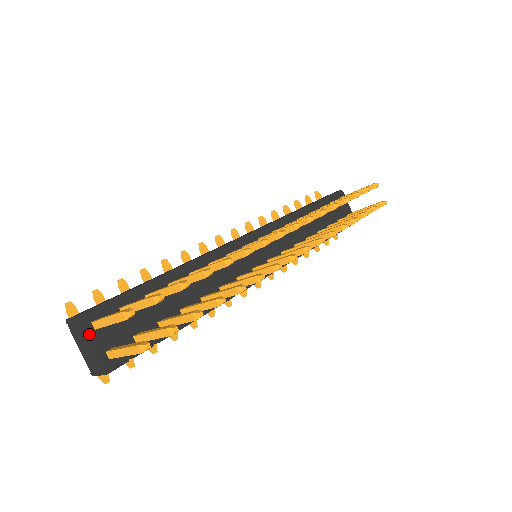
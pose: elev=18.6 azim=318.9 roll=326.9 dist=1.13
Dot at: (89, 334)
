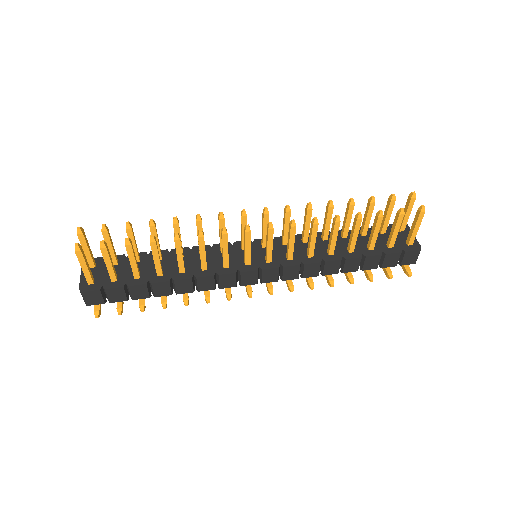
Dot at: occluded
